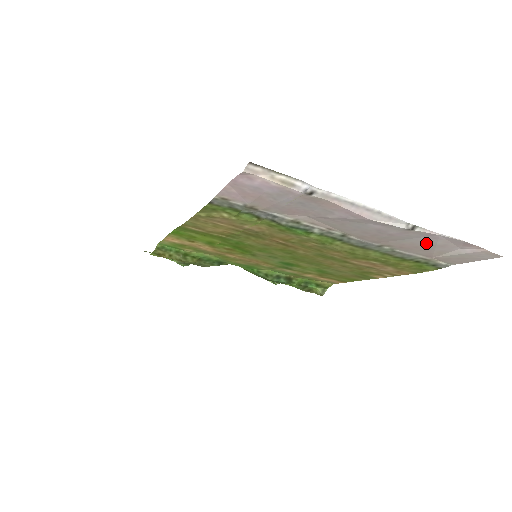
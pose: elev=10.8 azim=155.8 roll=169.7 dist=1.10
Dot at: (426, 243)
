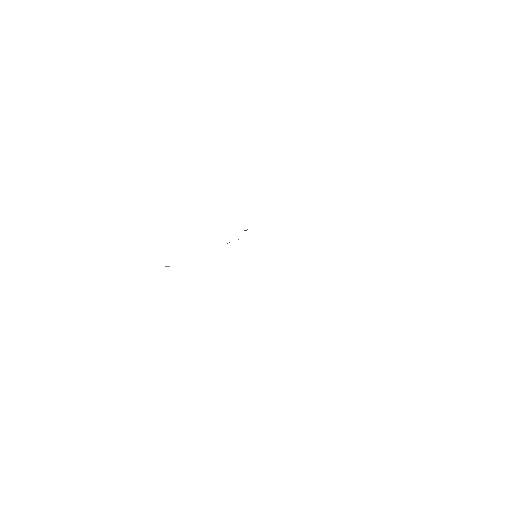
Dot at: occluded
